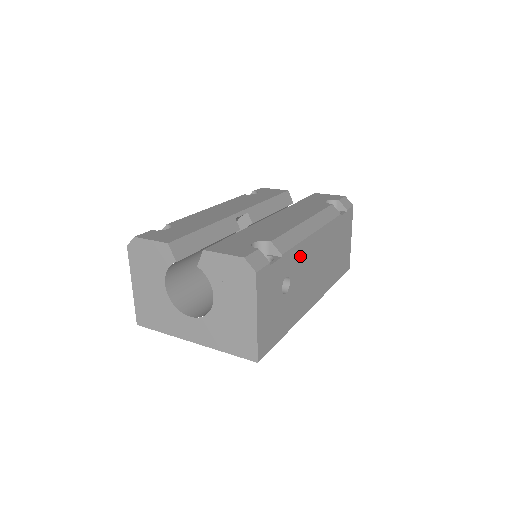
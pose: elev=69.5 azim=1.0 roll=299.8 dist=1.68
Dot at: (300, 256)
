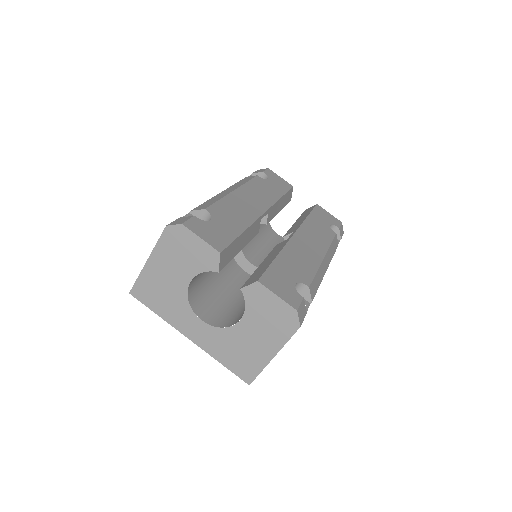
Dot at: occluded
